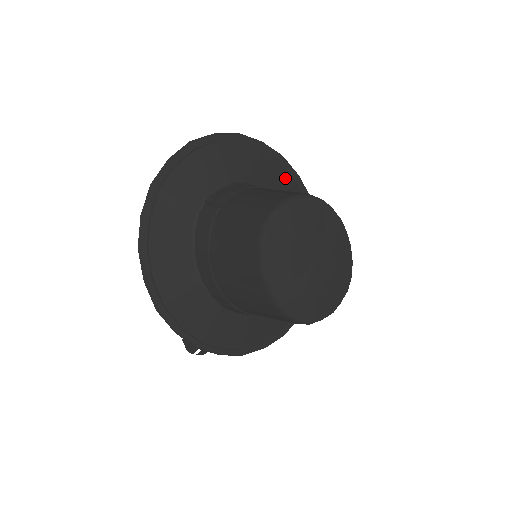
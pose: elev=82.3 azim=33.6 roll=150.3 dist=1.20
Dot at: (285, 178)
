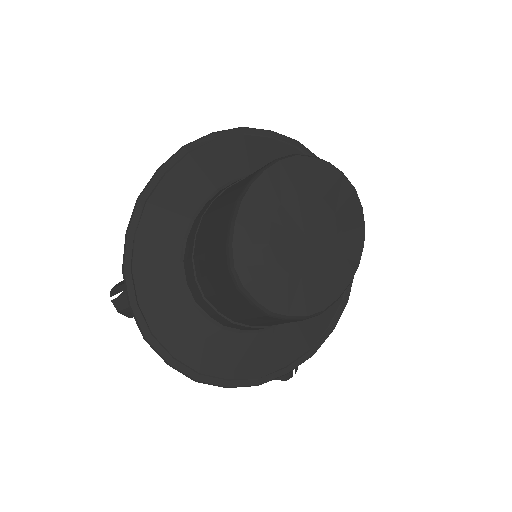
Dot at: occluded
